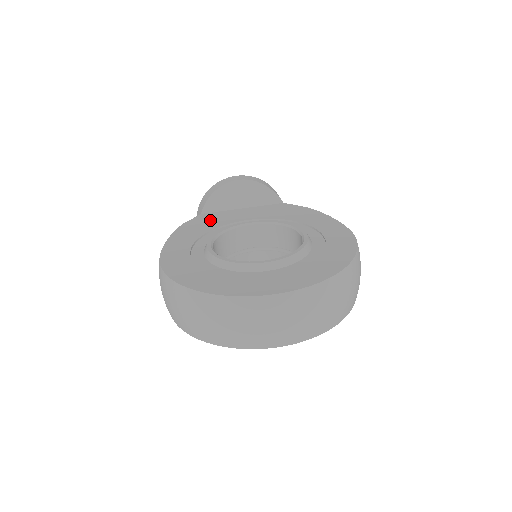
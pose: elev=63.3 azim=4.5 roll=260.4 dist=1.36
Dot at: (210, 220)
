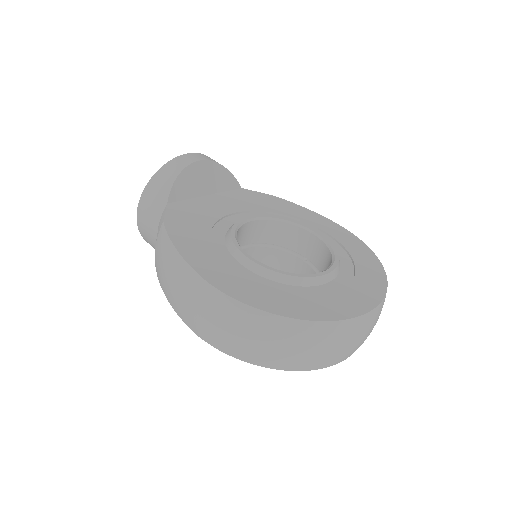
Dot at: (192, 214)
